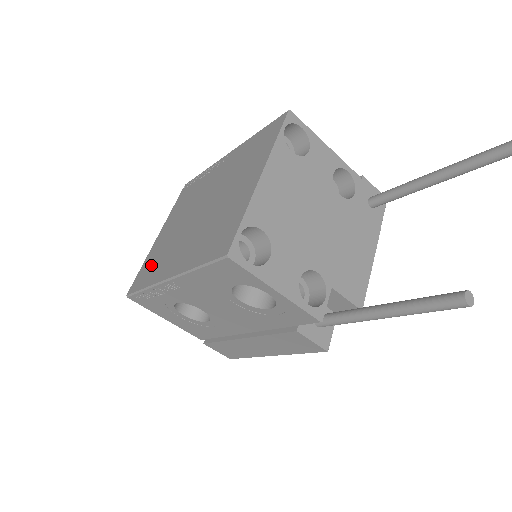
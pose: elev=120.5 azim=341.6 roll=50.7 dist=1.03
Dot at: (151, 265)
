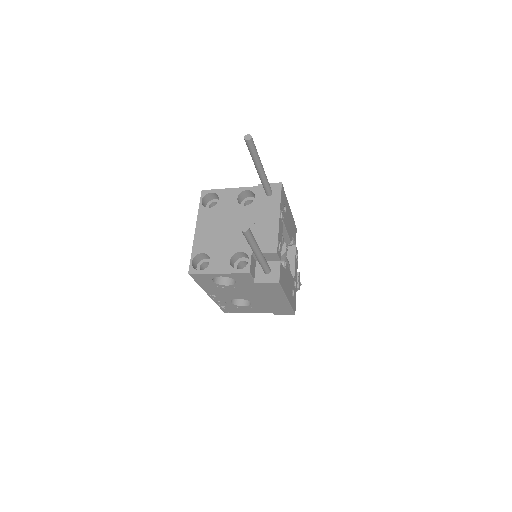
Dot at: occluded
